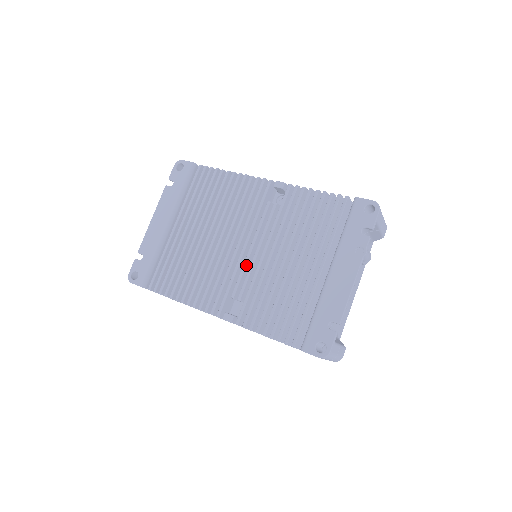
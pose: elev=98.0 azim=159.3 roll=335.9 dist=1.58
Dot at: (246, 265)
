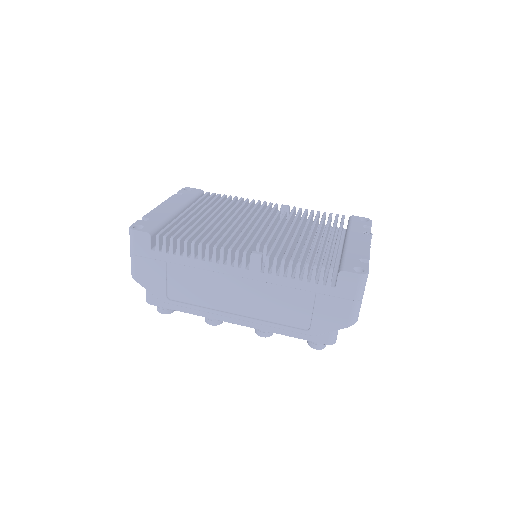
Dot at: (267, 232)
